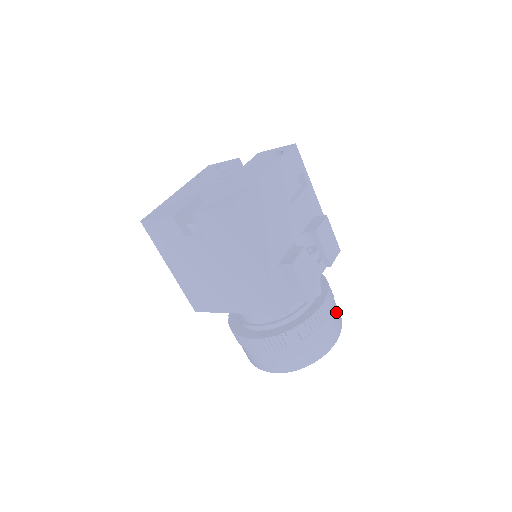
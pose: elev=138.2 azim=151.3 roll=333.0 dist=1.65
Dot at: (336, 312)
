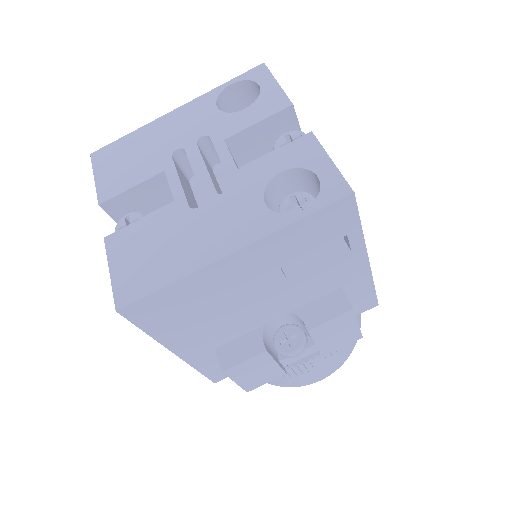
Dot at: (334, 361)
